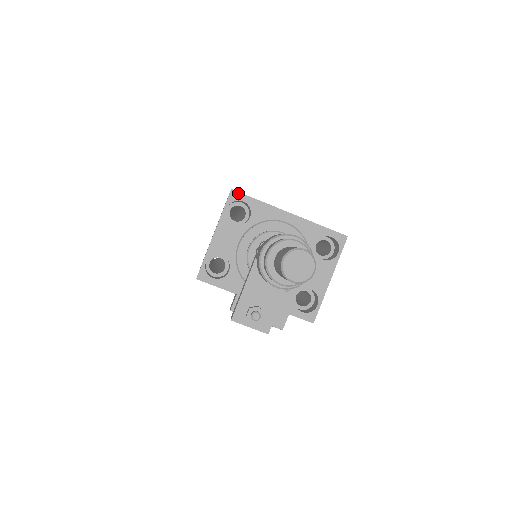
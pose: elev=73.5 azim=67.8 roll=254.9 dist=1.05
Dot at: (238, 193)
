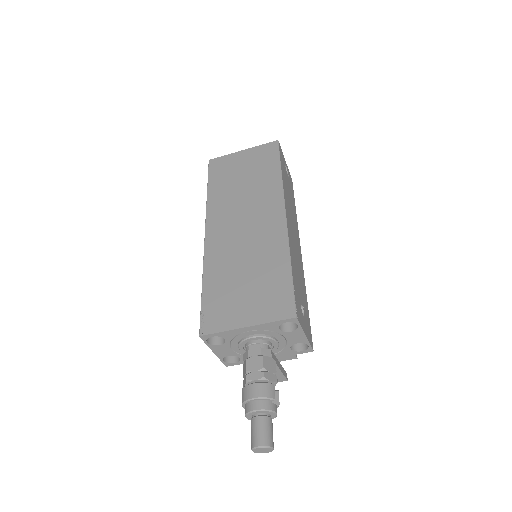
Dot at: (205, 336)
